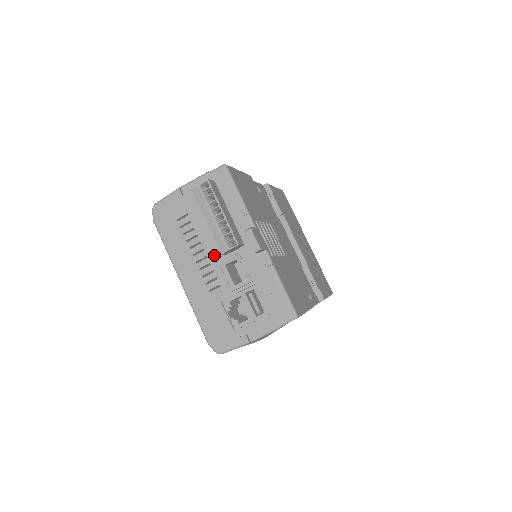
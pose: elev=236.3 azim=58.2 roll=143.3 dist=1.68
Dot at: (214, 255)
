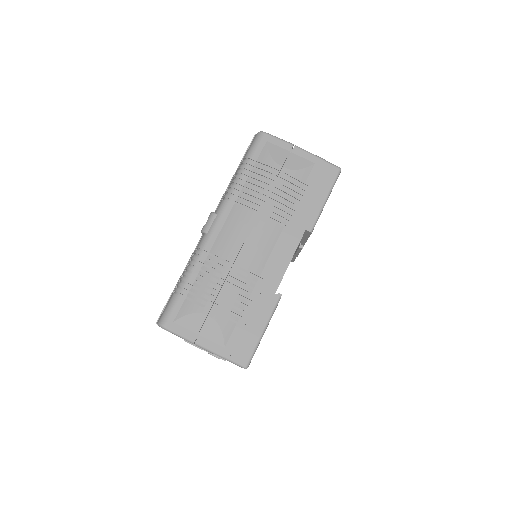
Dot at: occluded
